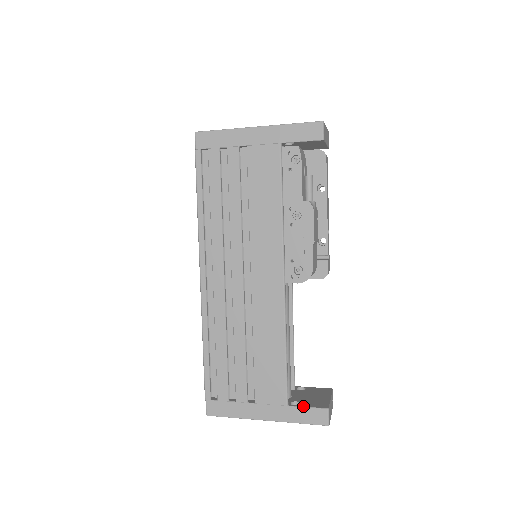
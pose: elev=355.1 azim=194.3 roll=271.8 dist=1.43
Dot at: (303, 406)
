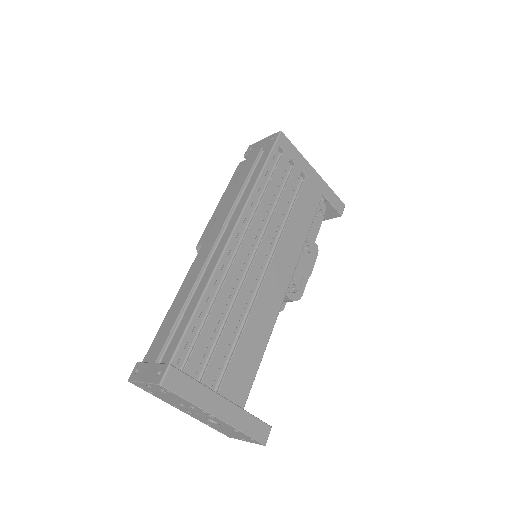
Dot at: occluded
